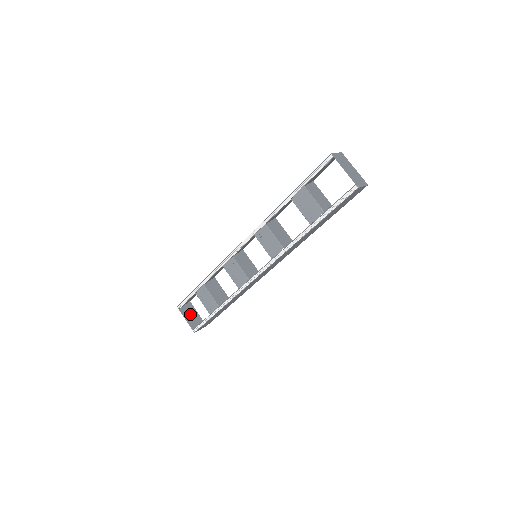
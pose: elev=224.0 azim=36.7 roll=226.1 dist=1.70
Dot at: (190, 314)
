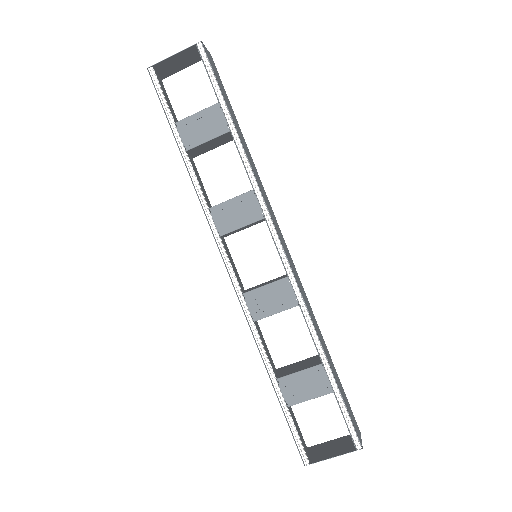
Dot at: (328, 450)
